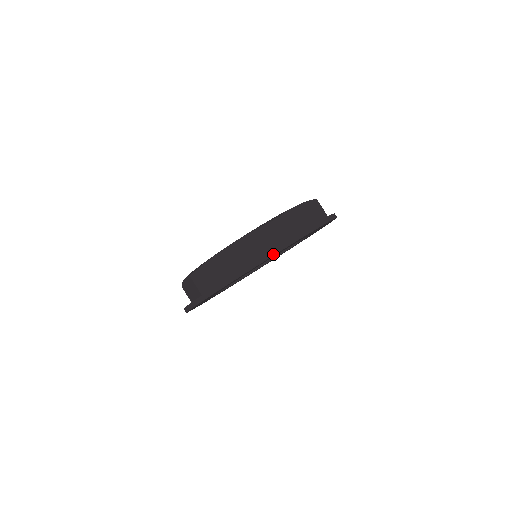
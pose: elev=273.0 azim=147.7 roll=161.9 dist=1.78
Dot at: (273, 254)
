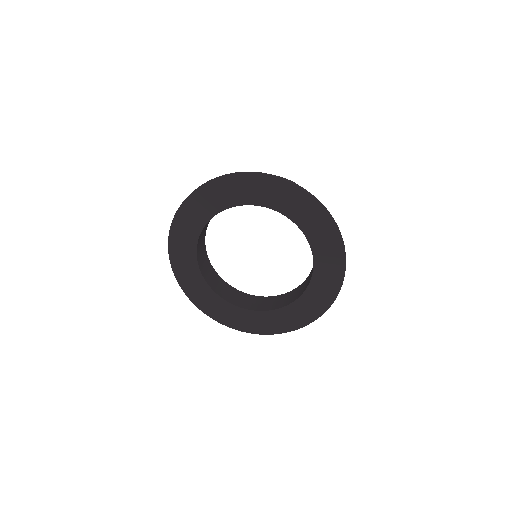
Dot at: (267, 175)
